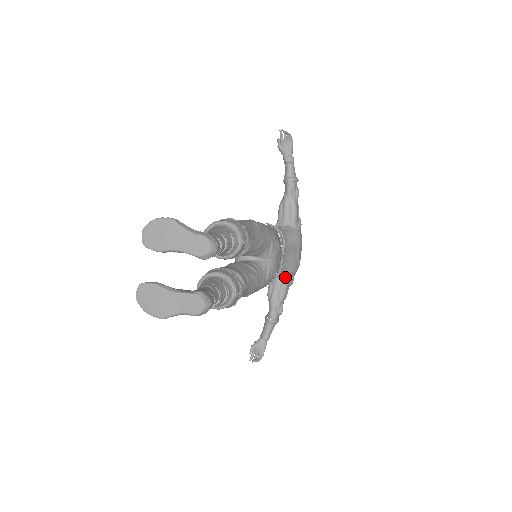
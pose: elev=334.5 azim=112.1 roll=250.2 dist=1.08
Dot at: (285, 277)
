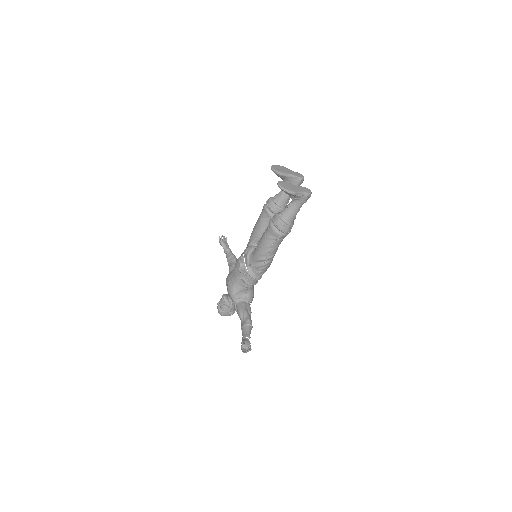
Dot at: (250, 299)
